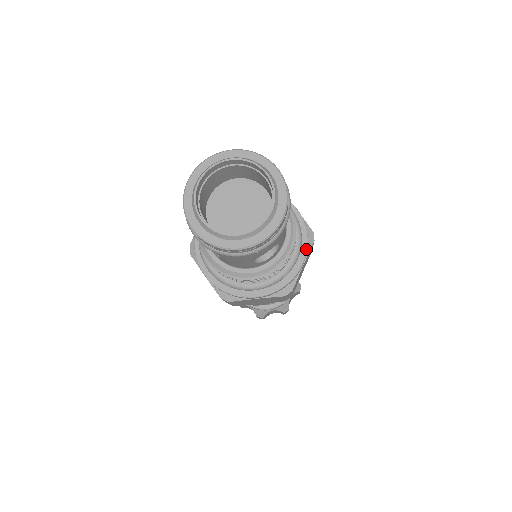
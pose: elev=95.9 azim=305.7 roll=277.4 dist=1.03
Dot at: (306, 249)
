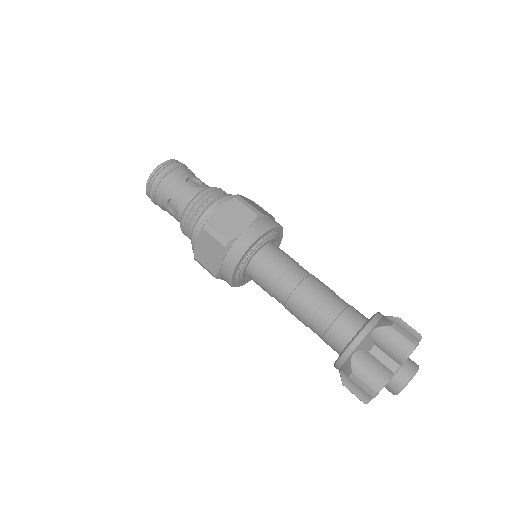
Dot at: occluded
